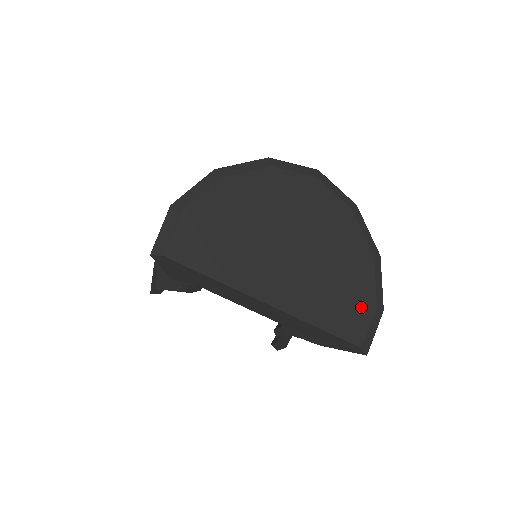
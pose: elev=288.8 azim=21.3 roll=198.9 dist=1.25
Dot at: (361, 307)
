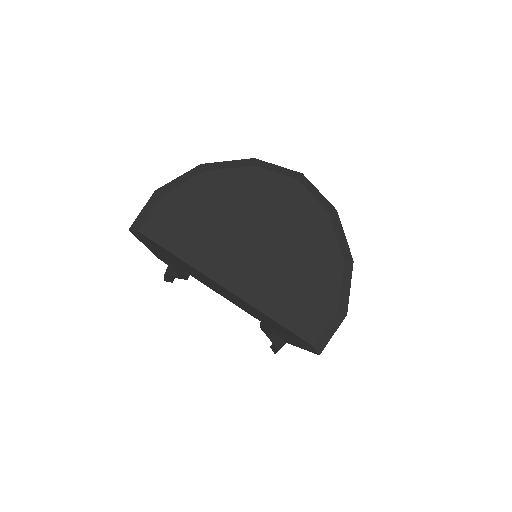
Dot at: (320, 307)
